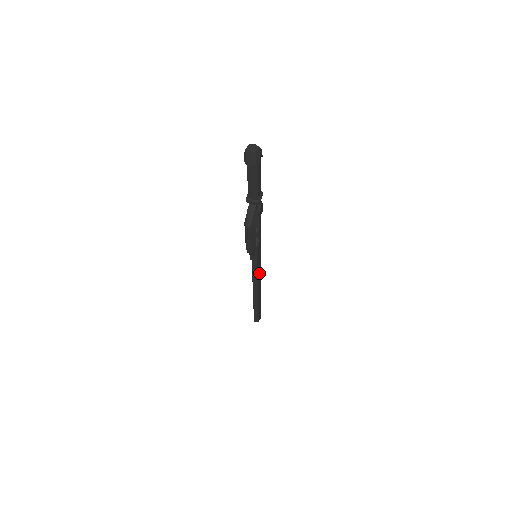
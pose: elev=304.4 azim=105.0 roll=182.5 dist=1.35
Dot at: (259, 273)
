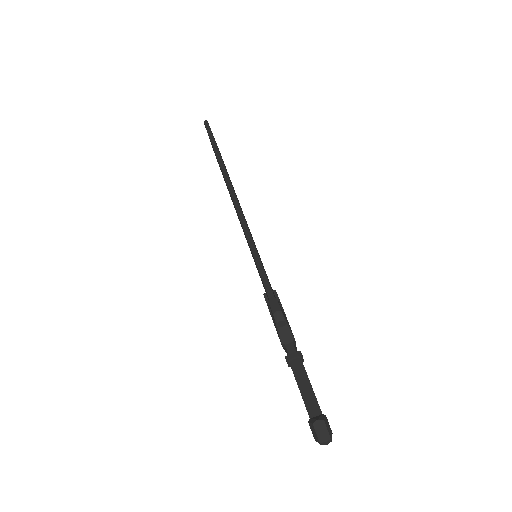
Dot at: occluded
